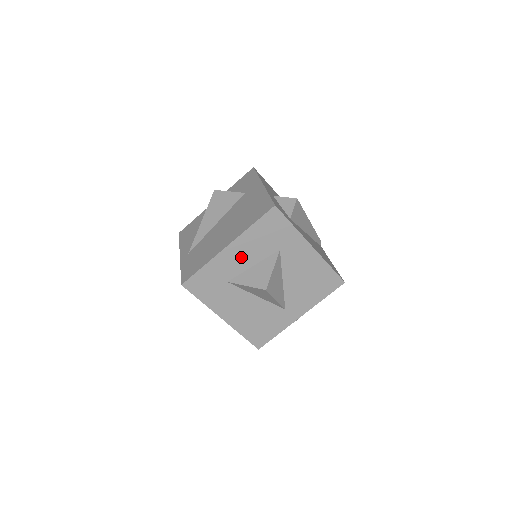
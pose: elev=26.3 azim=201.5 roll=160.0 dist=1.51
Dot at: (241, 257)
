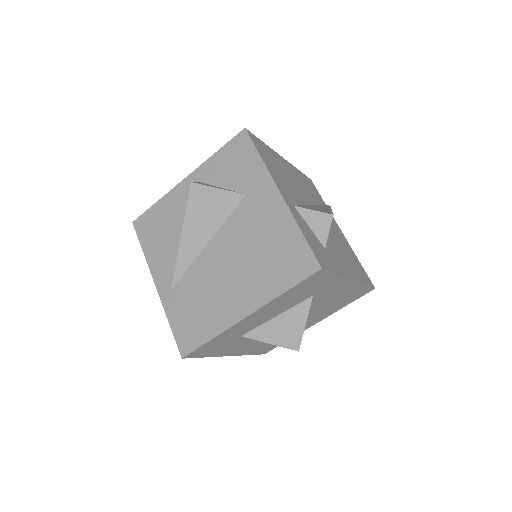
Dot at: (263, 316)
